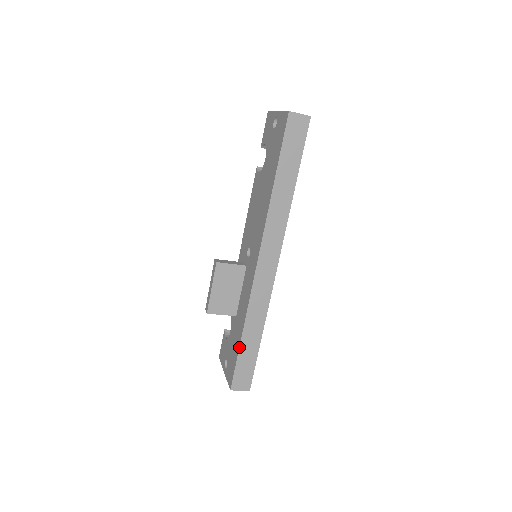
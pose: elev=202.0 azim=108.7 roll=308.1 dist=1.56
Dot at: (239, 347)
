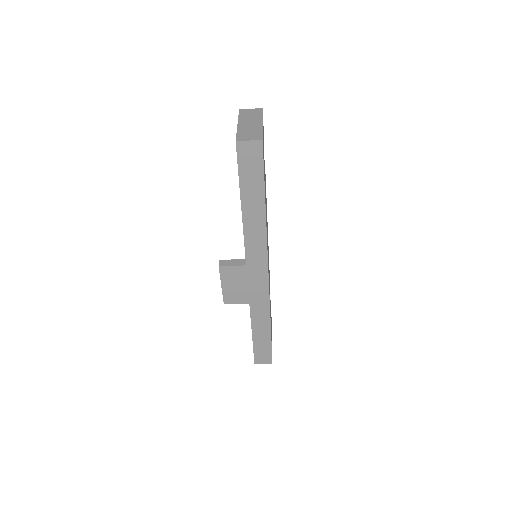
Dot at: (252, 336)
